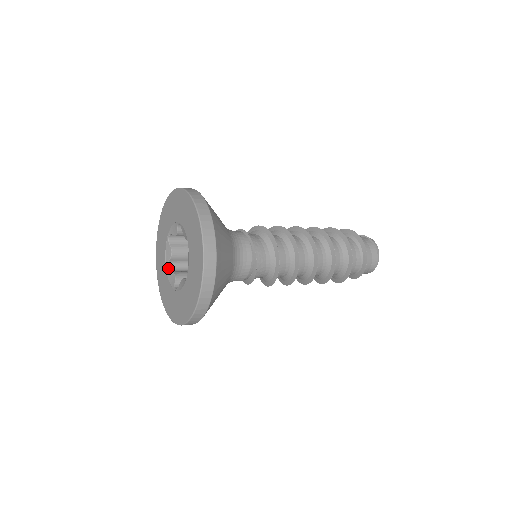
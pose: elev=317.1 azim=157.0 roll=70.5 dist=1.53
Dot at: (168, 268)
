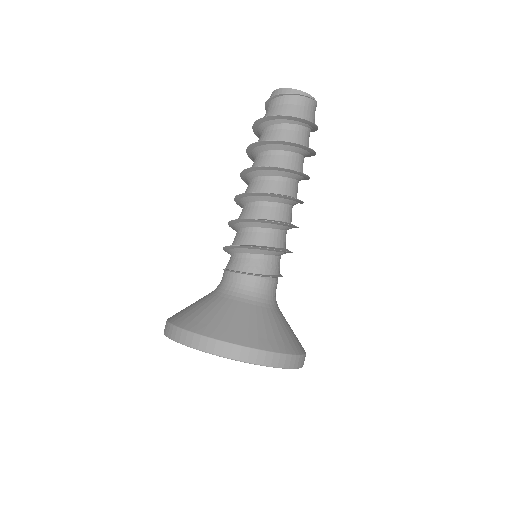
Dot at: occluded
